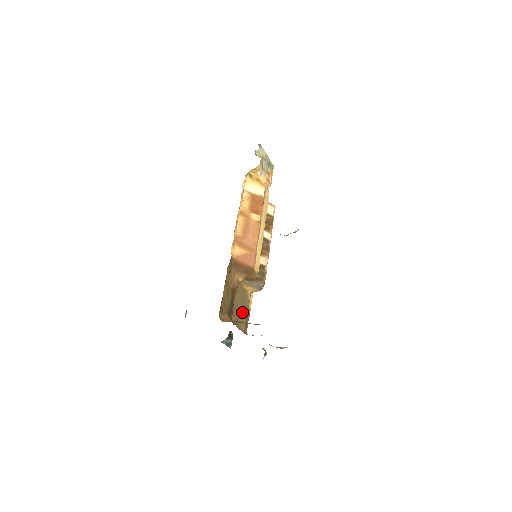
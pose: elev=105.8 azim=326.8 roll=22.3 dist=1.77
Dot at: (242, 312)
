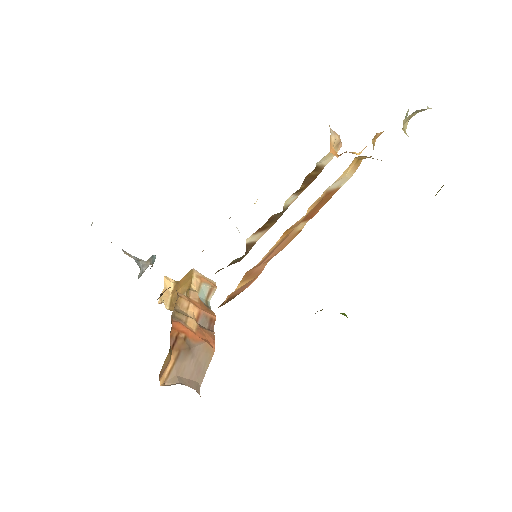
Dot at: occluded
